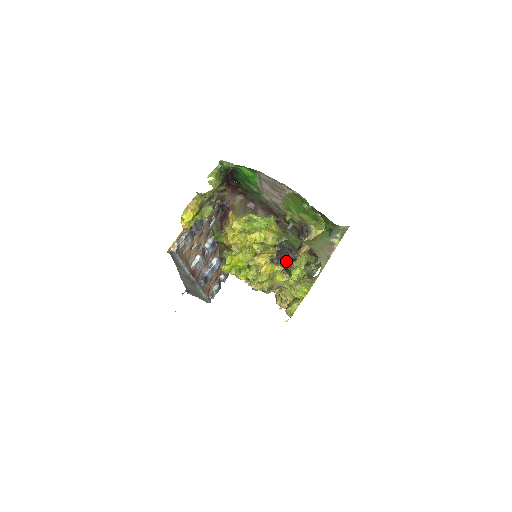
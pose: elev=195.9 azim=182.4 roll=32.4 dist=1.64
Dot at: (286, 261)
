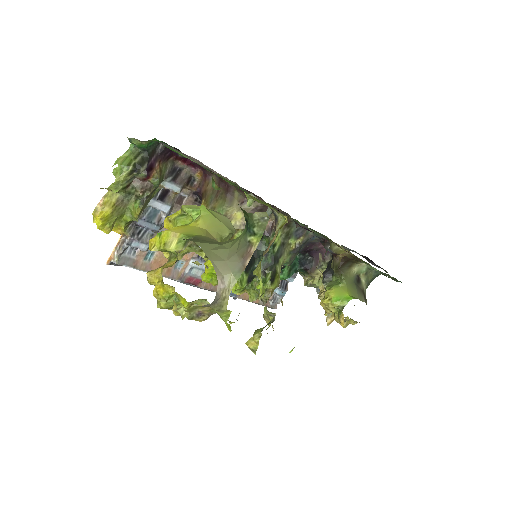
Dot at: occluded
